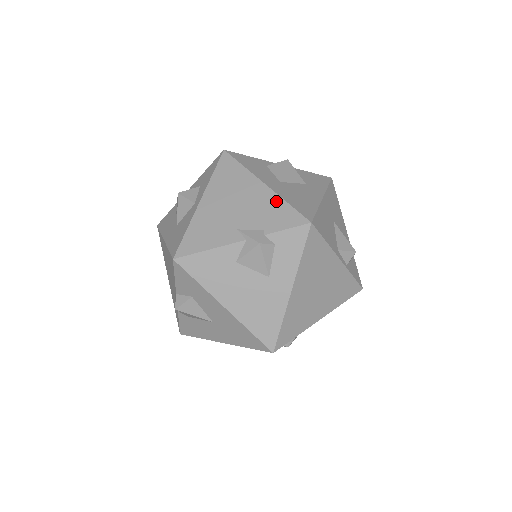
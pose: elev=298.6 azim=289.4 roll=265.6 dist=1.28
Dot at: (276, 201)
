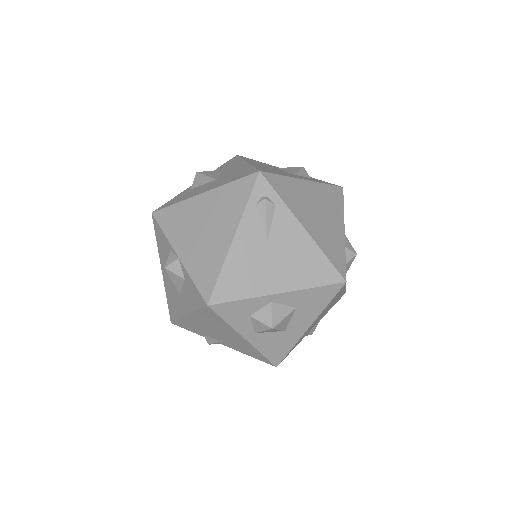
Dot at: occluded
